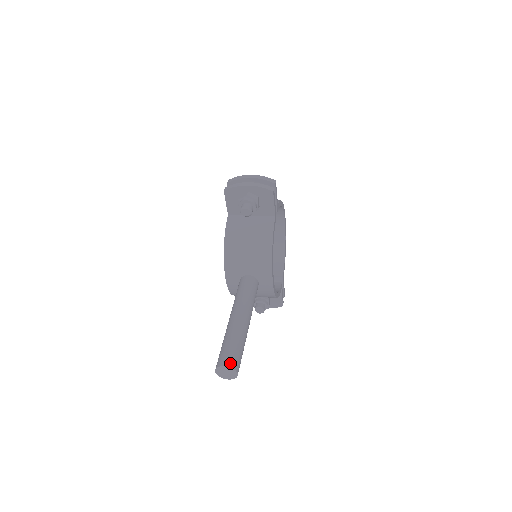
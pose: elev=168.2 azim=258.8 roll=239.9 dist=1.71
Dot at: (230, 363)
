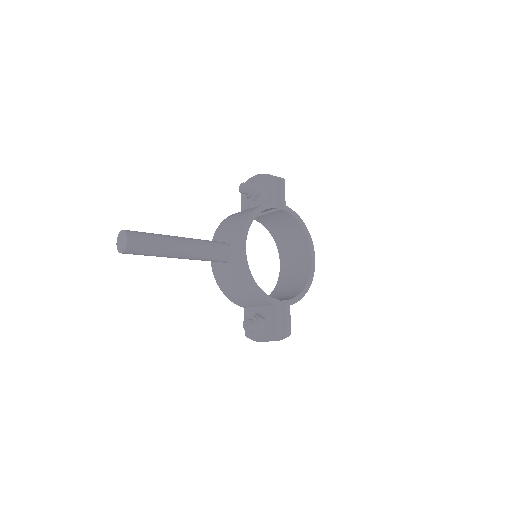
Dot at: (128, 230)
